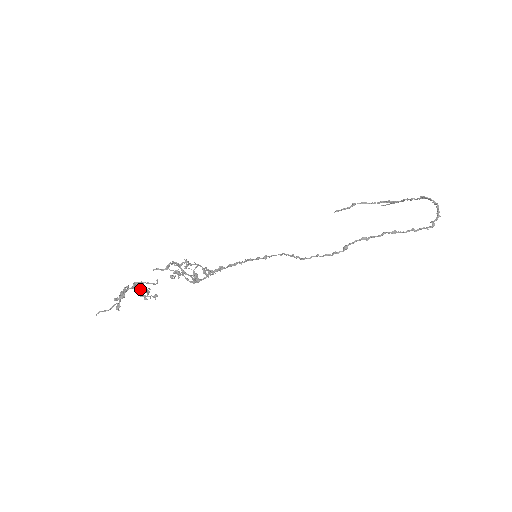
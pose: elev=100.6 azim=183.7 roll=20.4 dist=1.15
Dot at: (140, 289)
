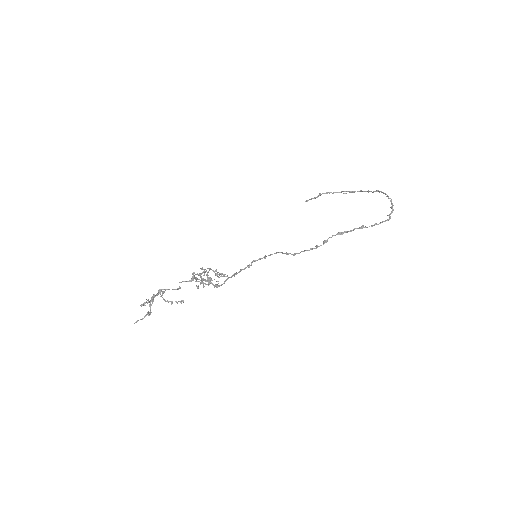
Dot at: occluded
